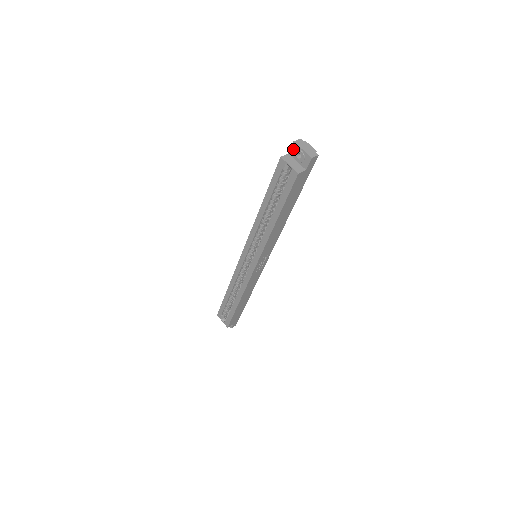
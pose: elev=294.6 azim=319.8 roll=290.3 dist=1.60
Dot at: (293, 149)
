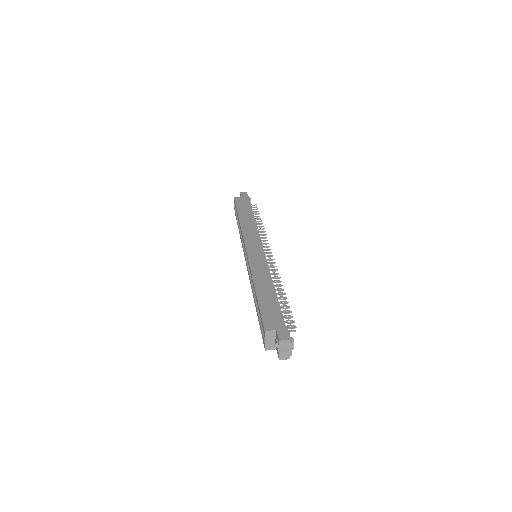
Dot at: (278, 338)
